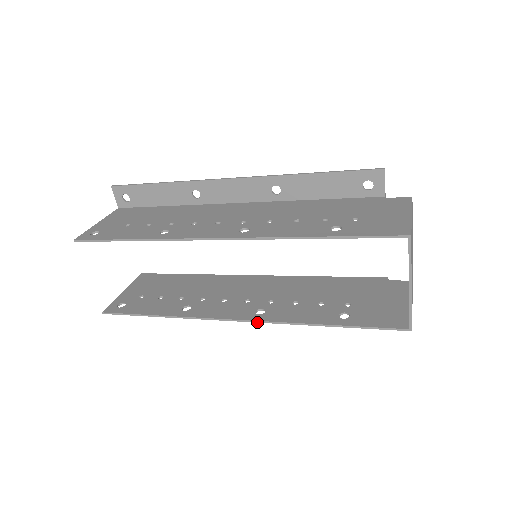
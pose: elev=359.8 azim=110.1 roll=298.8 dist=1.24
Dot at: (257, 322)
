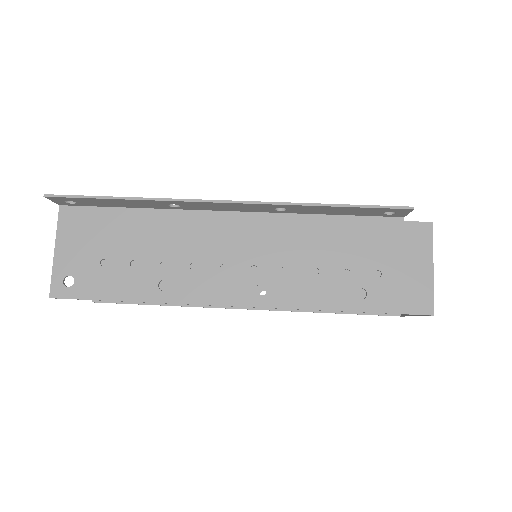
Dot at: occluded
